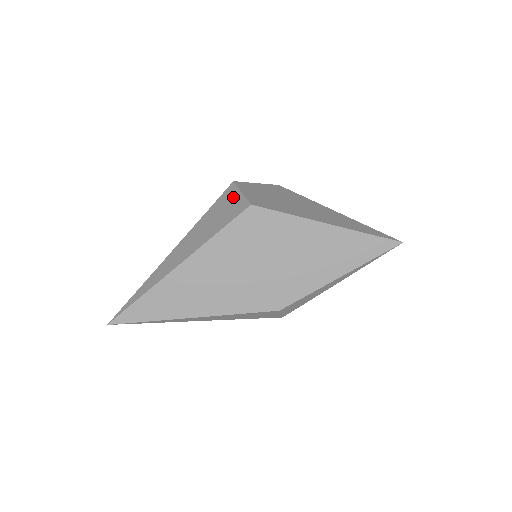
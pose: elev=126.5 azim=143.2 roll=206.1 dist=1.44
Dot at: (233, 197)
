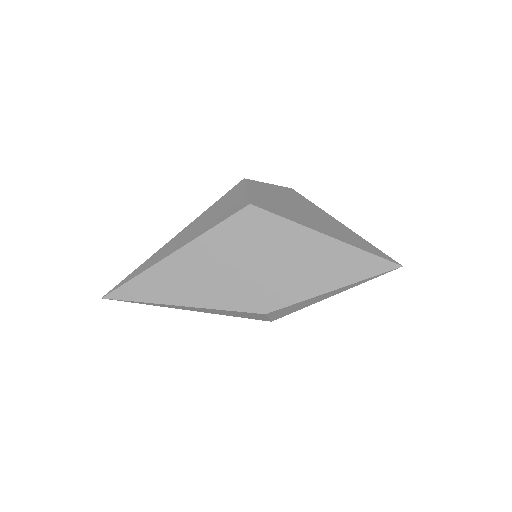
Dot at: (238, 194)
